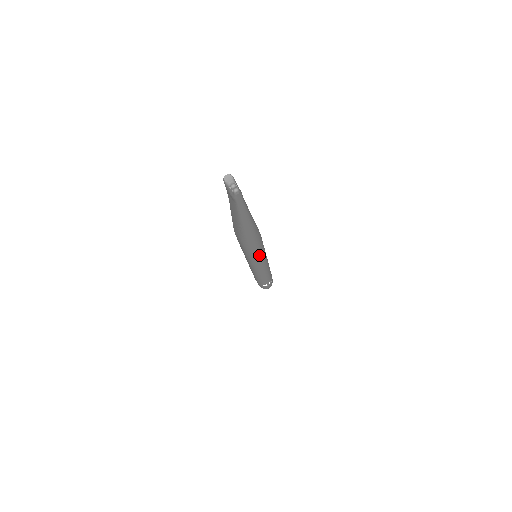
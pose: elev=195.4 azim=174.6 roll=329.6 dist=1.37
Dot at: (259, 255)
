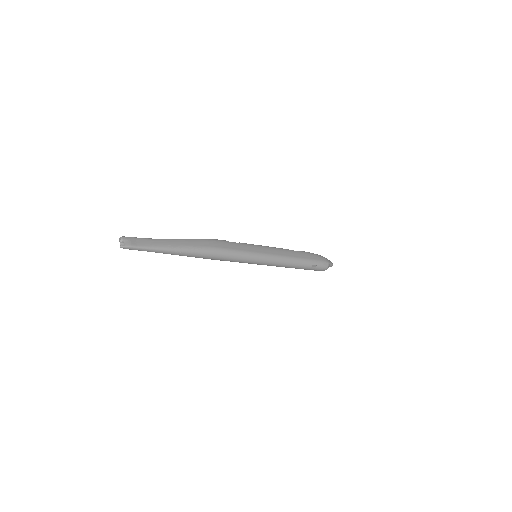
Dot at: (236, 260)
